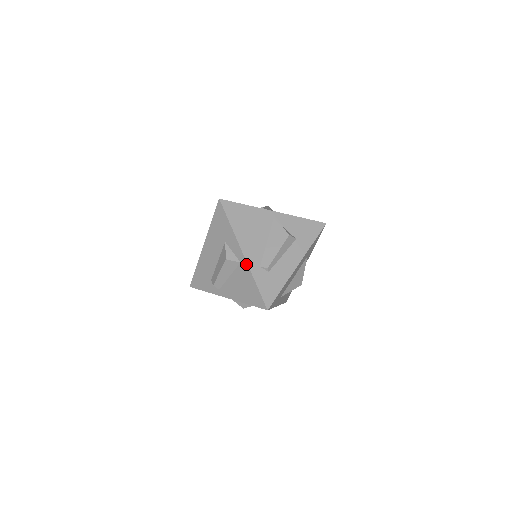
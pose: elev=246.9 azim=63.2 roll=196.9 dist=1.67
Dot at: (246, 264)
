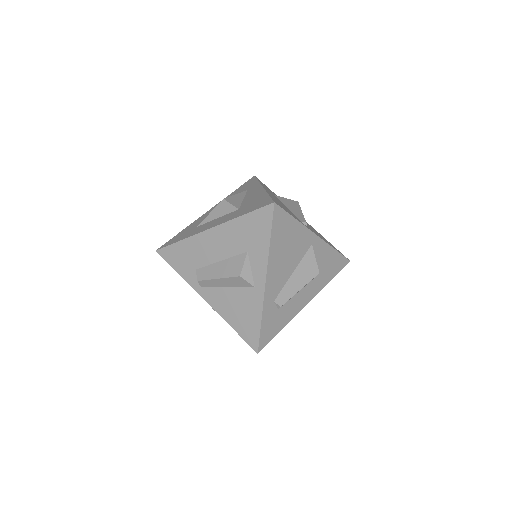
Dot at: (262, 295)
